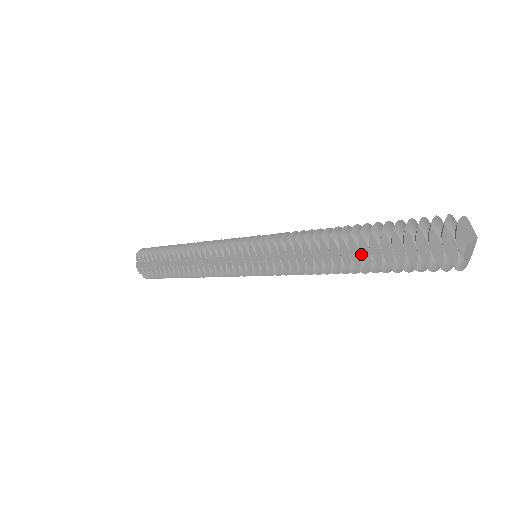
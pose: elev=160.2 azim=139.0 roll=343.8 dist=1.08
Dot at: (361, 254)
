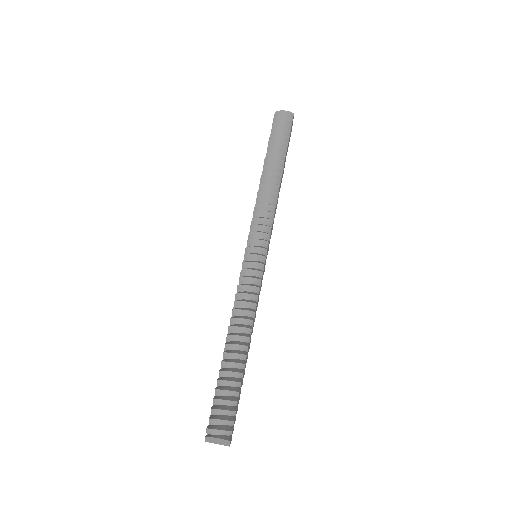
Dot at: occluded
